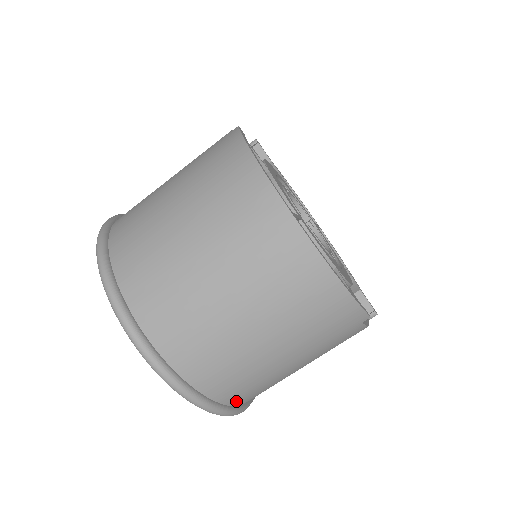
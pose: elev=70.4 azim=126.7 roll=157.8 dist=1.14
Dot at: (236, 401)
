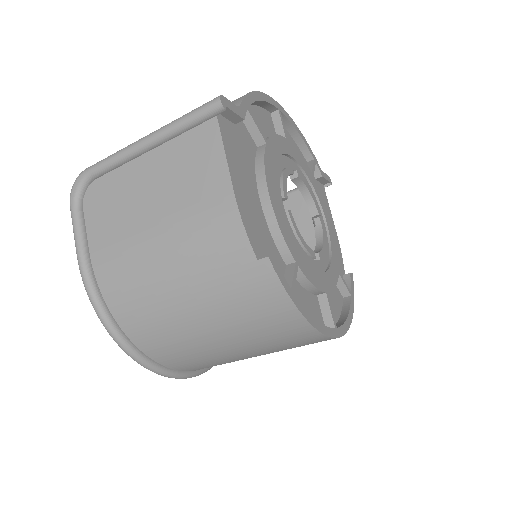
Dot at: occluded
